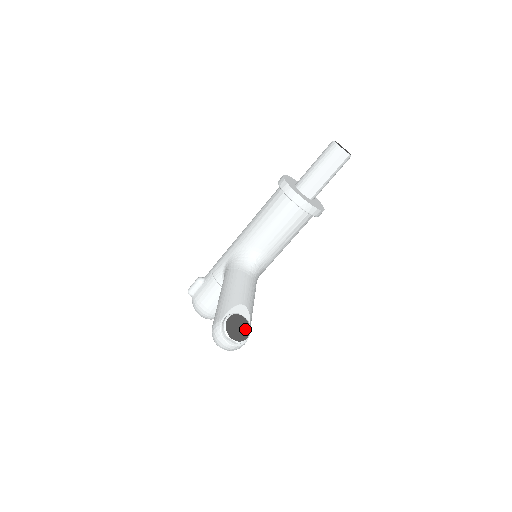
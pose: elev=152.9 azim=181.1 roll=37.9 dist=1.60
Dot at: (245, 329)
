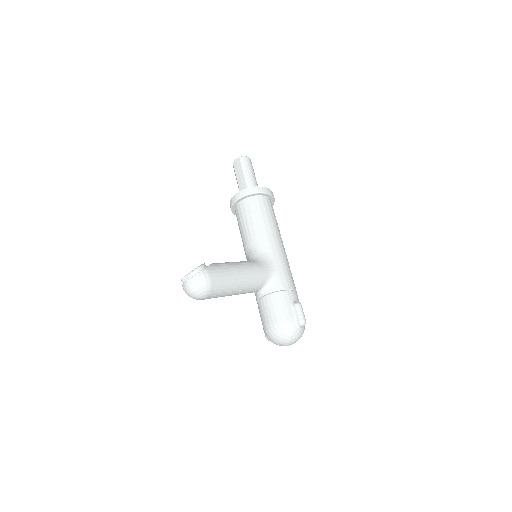
Dot at: occluded
